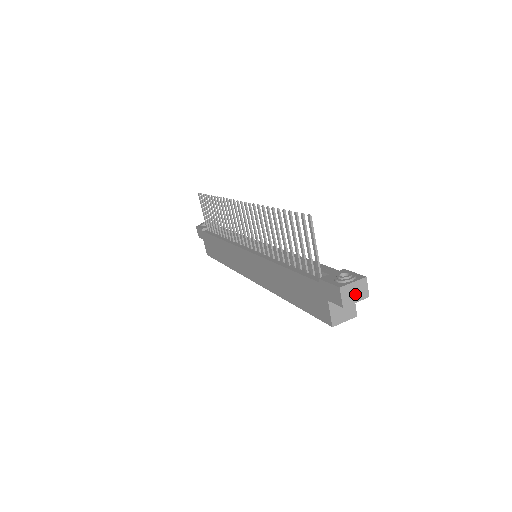
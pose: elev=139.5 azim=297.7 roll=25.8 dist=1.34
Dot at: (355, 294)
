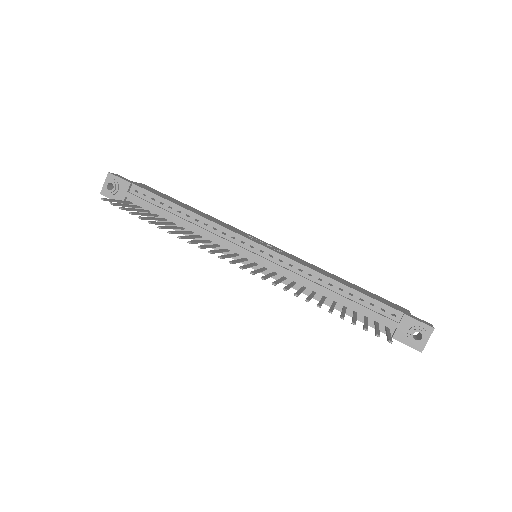
Dot at: occluded
